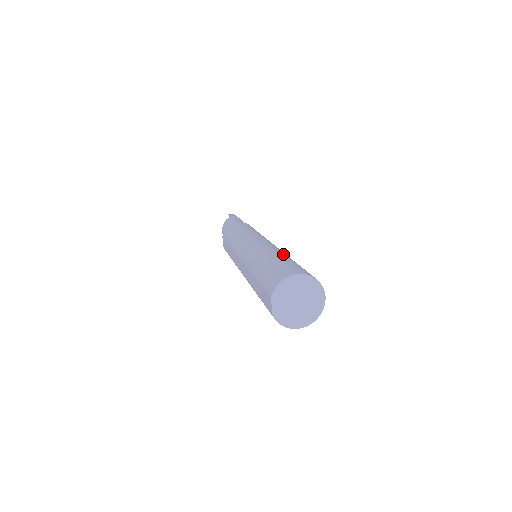
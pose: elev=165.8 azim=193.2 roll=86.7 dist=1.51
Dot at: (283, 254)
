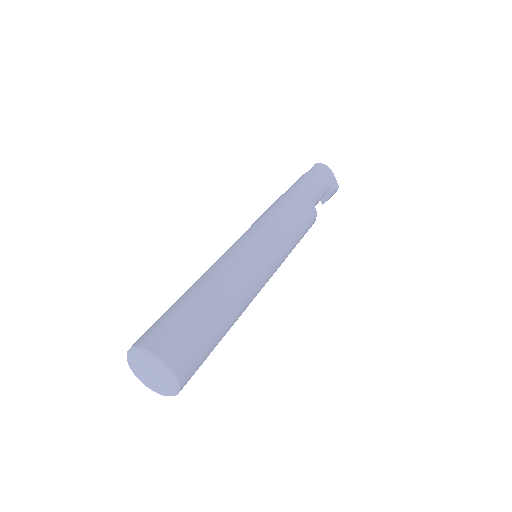
Dot at: (202, 288)
